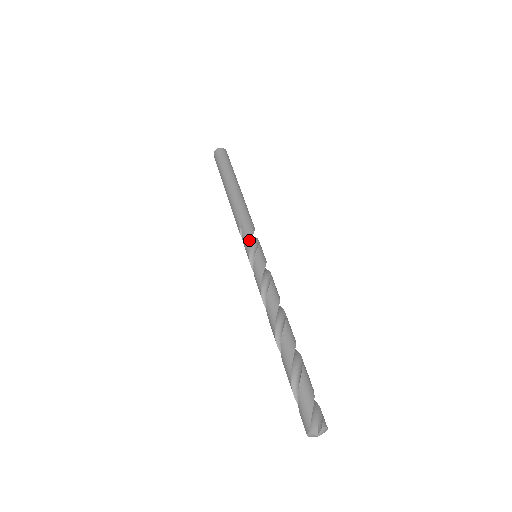
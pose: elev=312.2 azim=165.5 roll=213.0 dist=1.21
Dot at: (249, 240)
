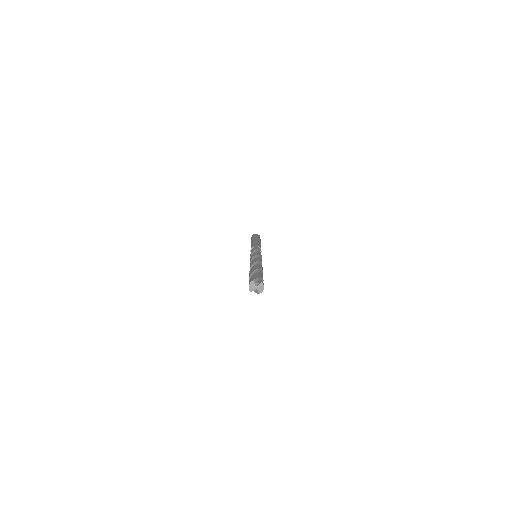
Dot at: (256, 248)
